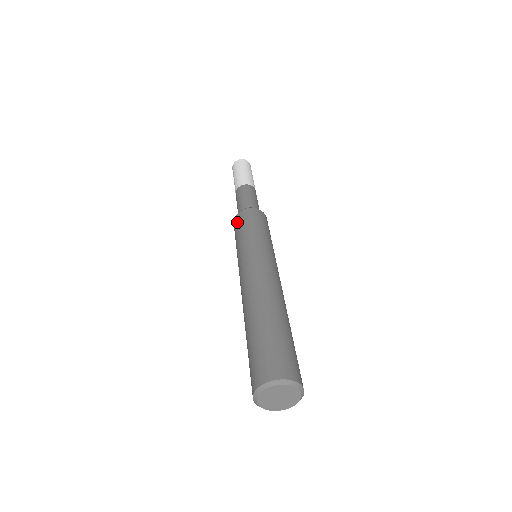
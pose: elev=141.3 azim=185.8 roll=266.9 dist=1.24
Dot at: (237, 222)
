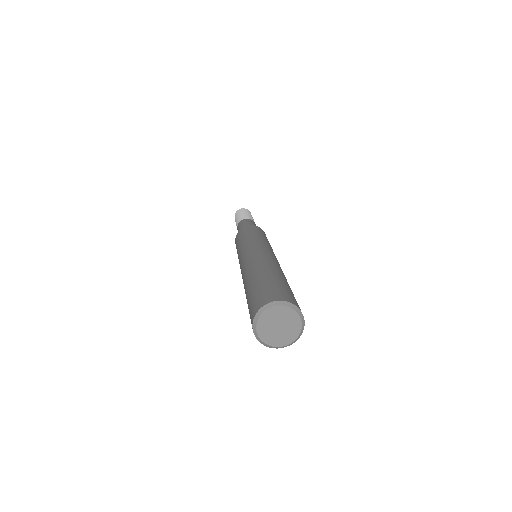
Dot at: occluded
